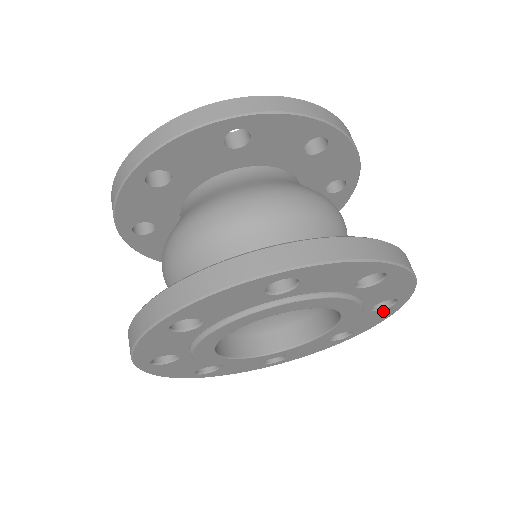
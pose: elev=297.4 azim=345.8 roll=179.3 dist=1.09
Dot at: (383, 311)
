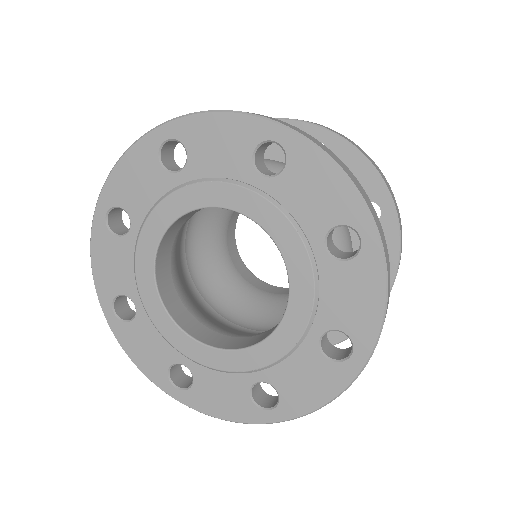
Dot at: (357, 267)
